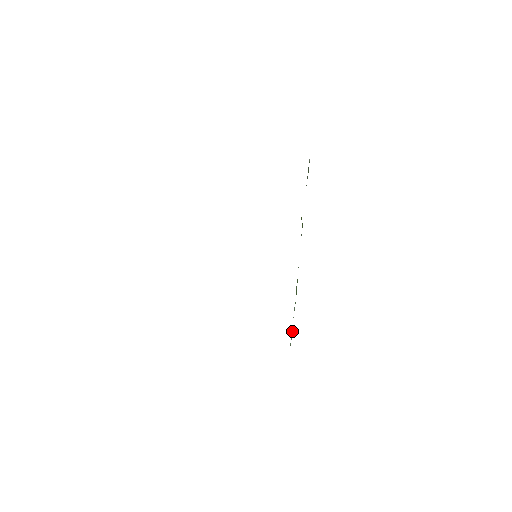
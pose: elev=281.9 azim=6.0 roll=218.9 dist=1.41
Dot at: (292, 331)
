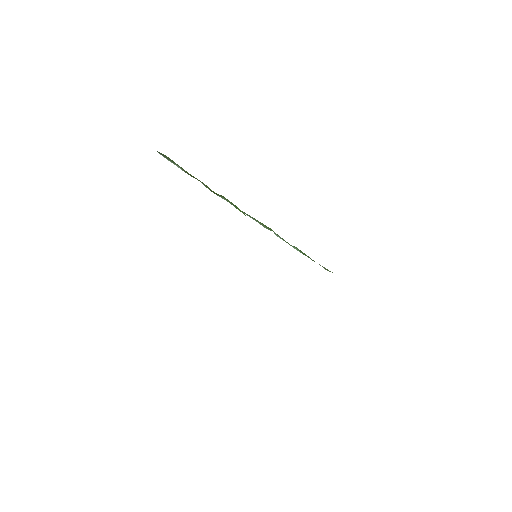
Dot at: (295, 247)
